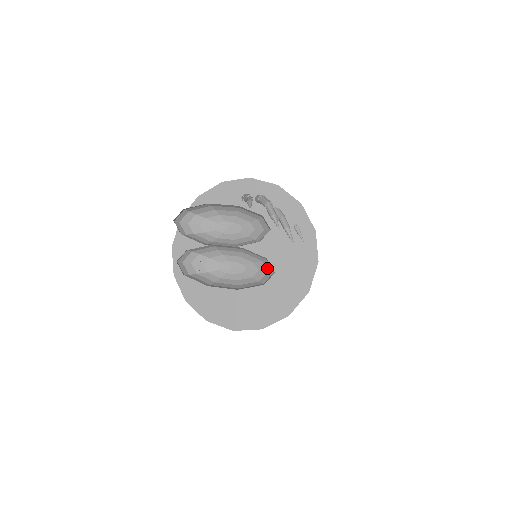
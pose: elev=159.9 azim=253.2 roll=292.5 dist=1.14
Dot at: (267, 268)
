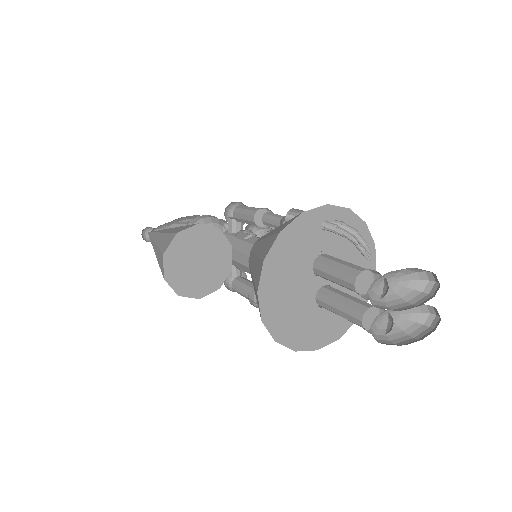
Dot at: (422, 310)
